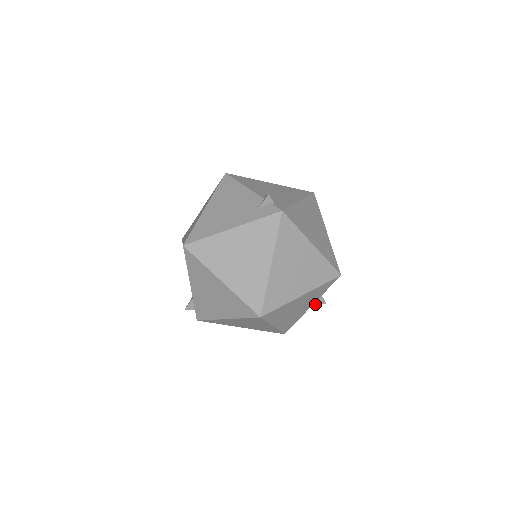
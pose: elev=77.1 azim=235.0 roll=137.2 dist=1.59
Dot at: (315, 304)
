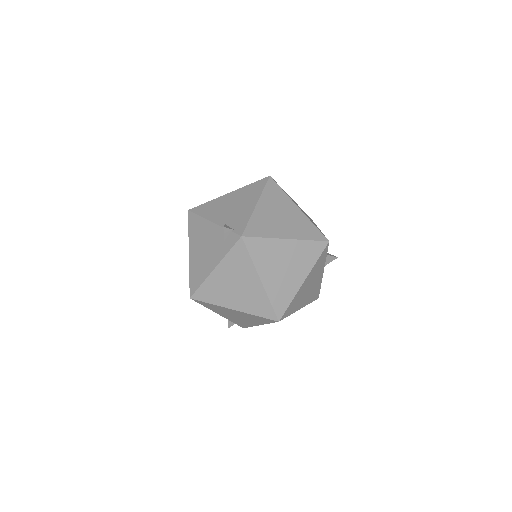
Dot at: (328, 263)
